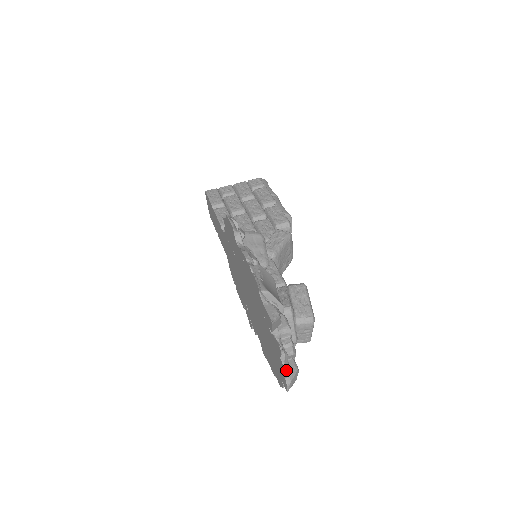
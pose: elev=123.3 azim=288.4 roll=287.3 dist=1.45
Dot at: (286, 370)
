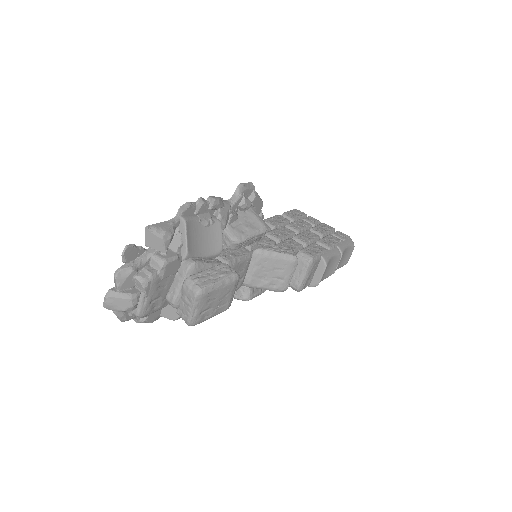
Dot at: (115, 278)
